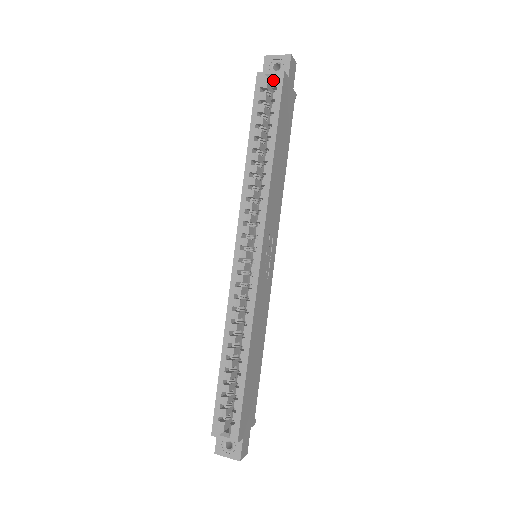
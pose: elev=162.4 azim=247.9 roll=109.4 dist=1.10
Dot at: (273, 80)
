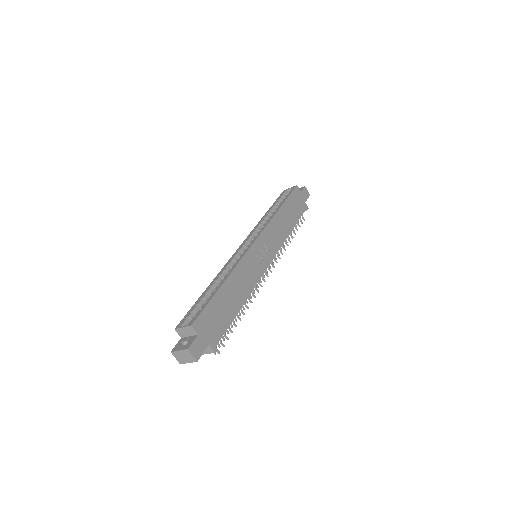
Dot at: occluded
